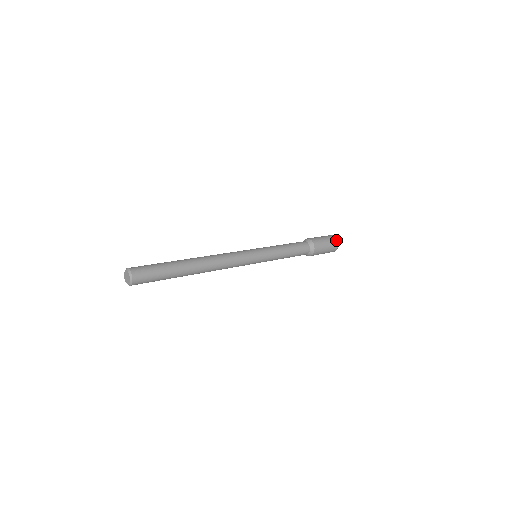
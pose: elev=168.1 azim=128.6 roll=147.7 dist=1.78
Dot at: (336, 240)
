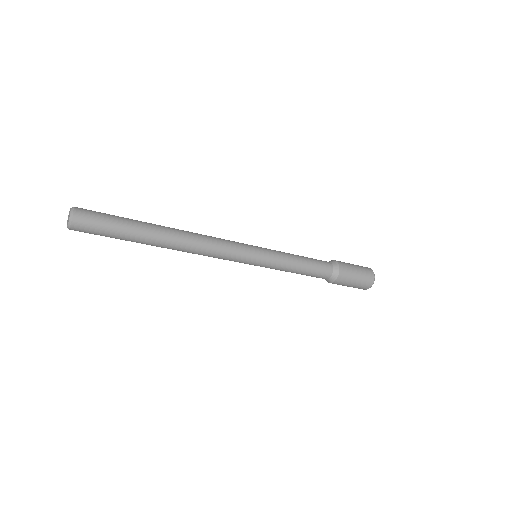
Dot at: (370, 269)
